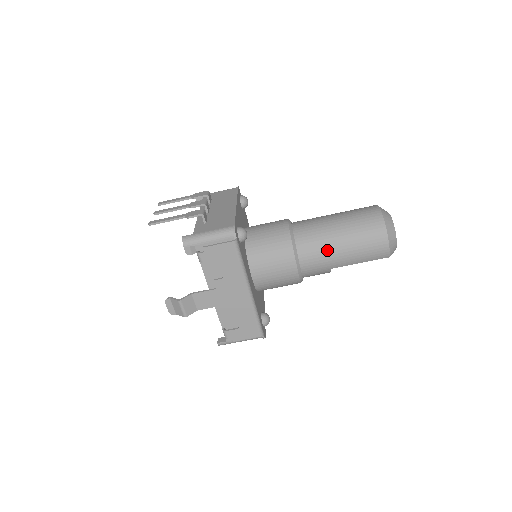
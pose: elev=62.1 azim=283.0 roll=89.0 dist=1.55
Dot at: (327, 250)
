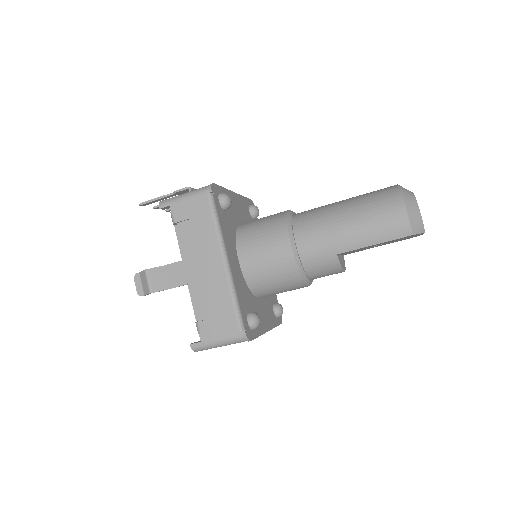
Dot at: (329, 226)
